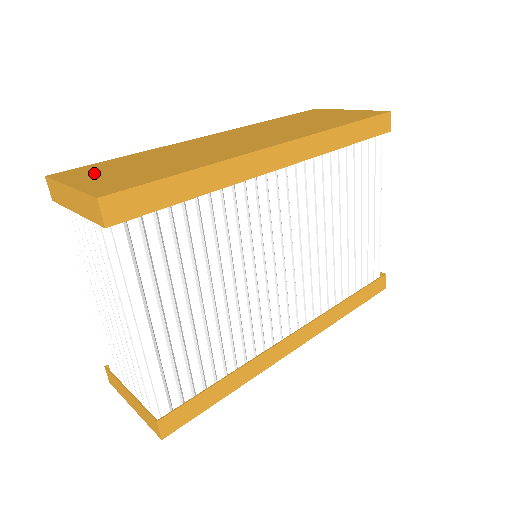
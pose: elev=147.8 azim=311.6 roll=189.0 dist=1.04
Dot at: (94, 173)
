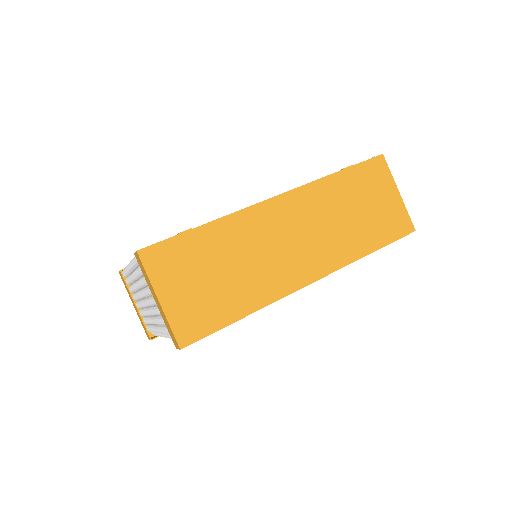
Dot at: (177, 274)
